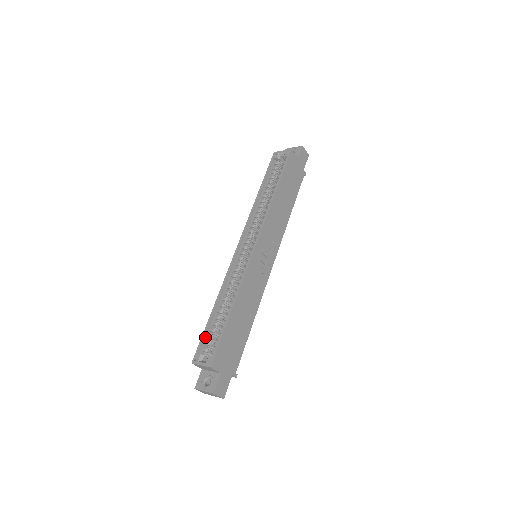
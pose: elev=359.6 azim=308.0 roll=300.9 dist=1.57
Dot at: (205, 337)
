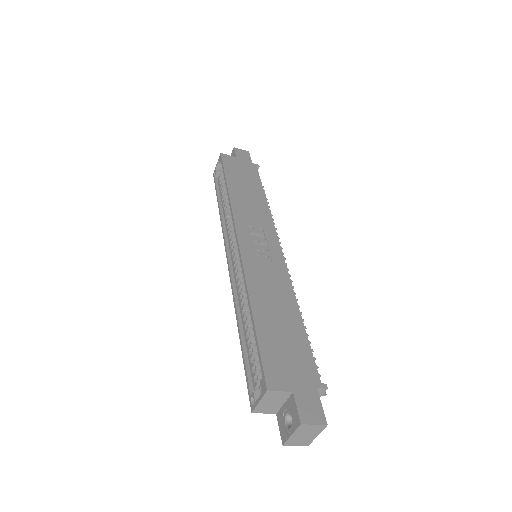
Dot at: (249, 371)
